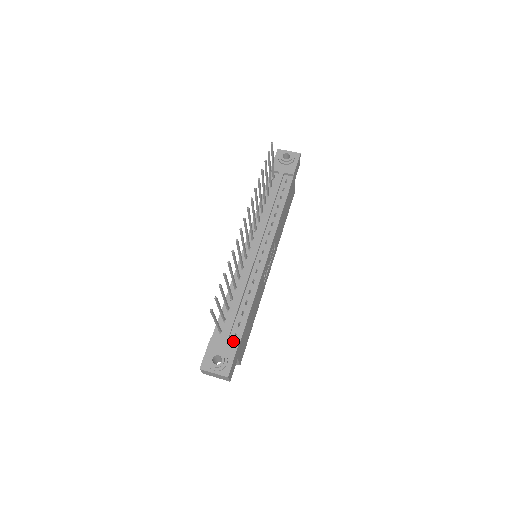
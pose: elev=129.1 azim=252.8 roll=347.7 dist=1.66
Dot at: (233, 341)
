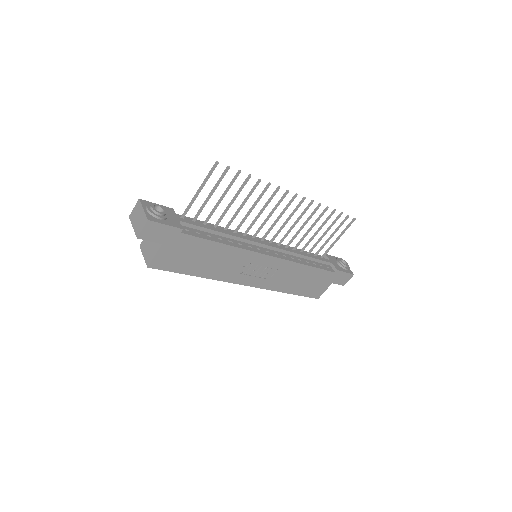
Dot at: occluded
